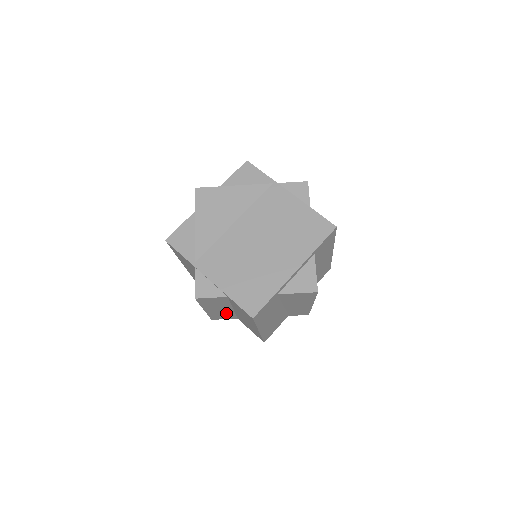
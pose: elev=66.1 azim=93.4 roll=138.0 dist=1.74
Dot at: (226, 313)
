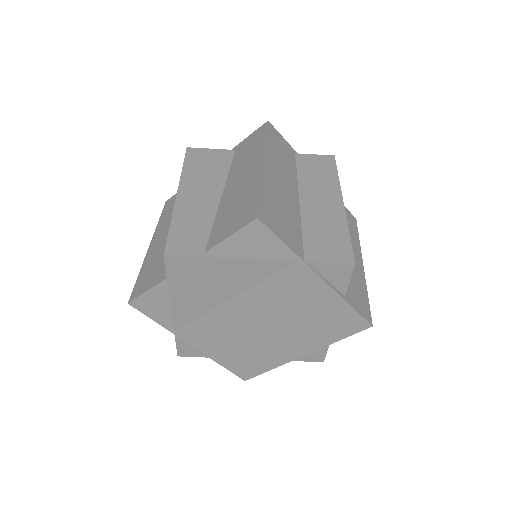
Dot at: occluded
